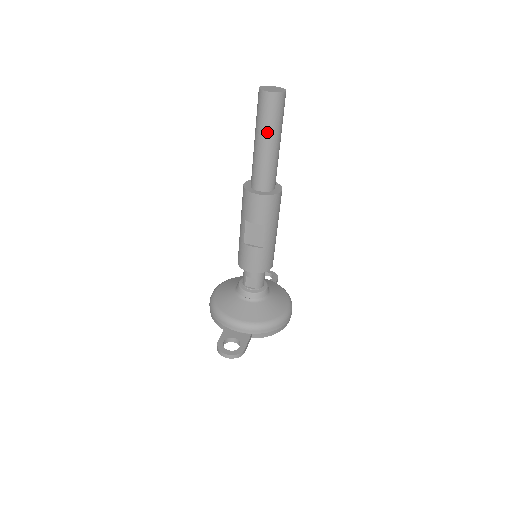
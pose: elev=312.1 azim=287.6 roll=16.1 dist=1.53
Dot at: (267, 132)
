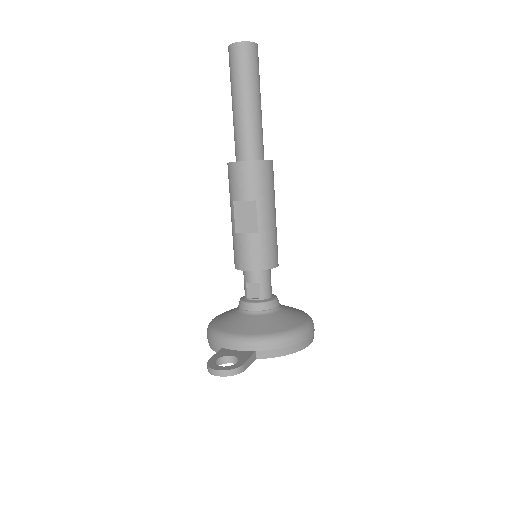
Dot at: (241, 88)
